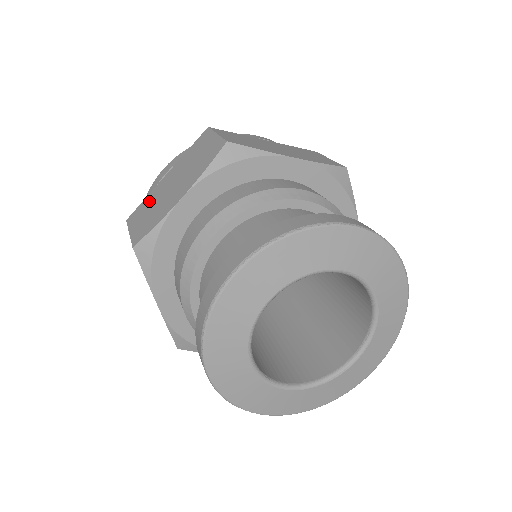
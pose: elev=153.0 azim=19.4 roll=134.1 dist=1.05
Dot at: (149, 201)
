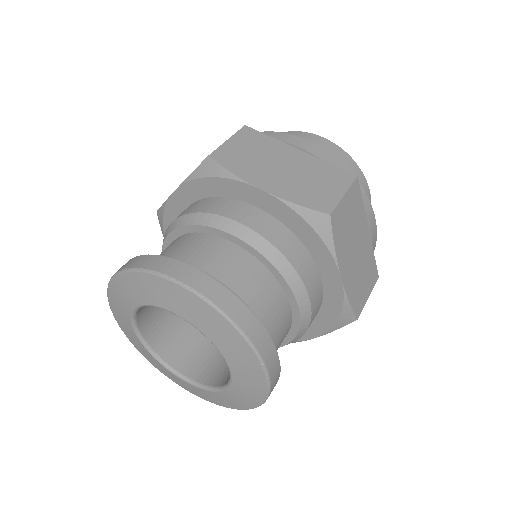
Dot at: occluded
